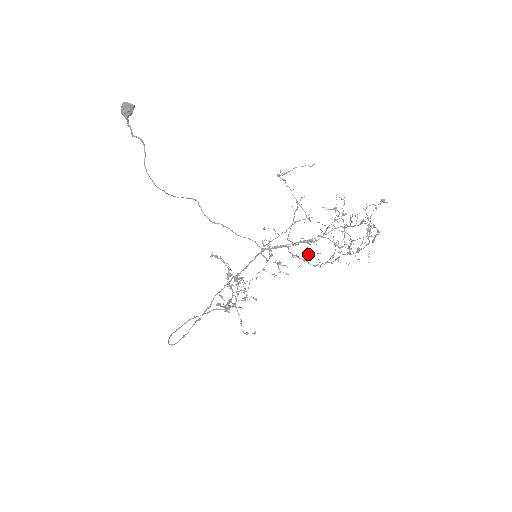
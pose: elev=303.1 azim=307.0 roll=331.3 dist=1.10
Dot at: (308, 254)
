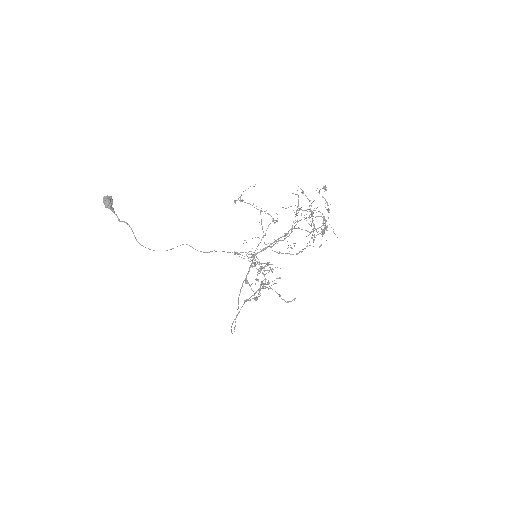
Dot at: occluded
